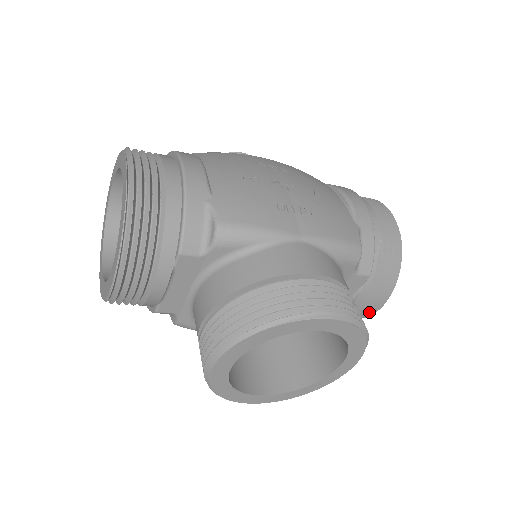
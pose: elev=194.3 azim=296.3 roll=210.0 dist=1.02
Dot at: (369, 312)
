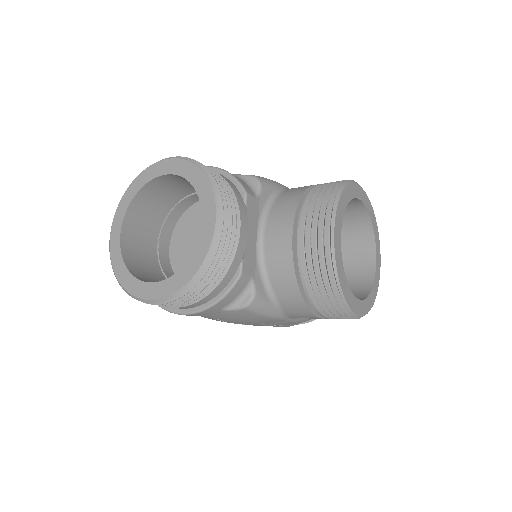
Dot at: occluded
